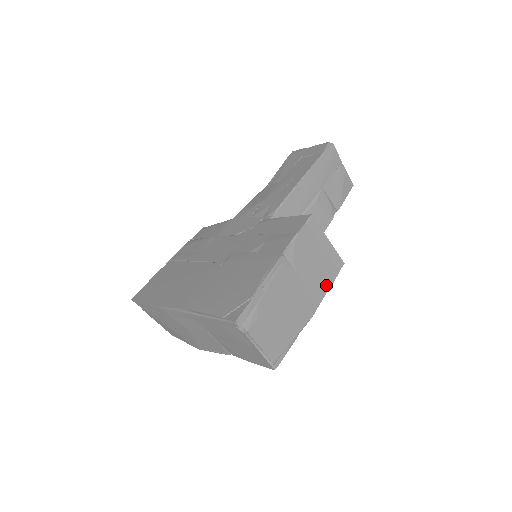
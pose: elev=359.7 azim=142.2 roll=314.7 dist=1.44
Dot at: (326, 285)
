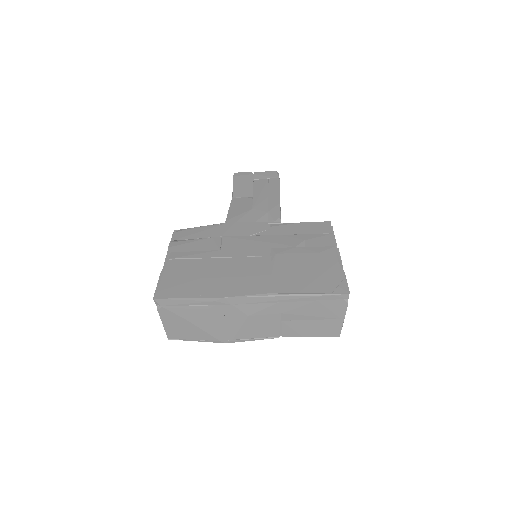
Dot at: occluded
